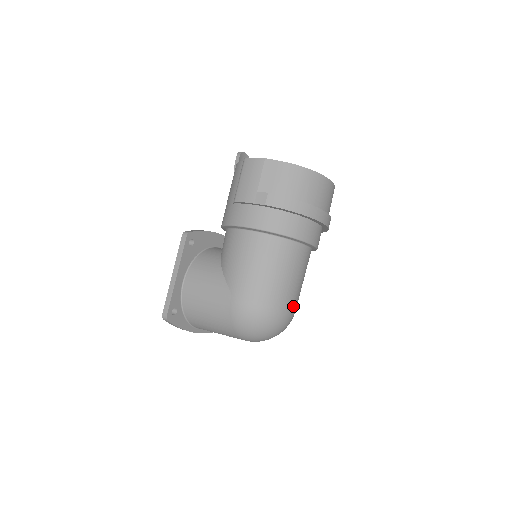
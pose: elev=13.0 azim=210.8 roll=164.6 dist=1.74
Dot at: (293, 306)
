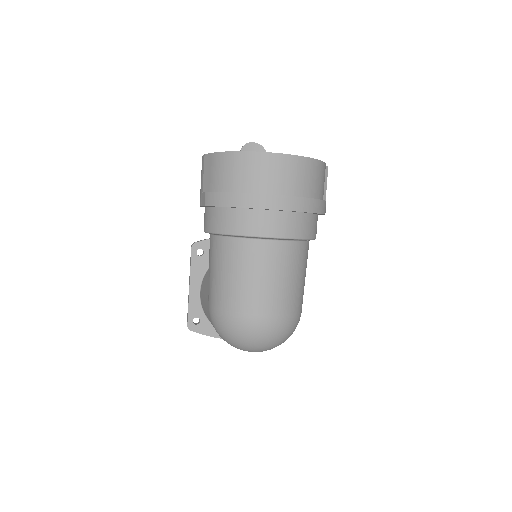
Dot at: (270, 312)
